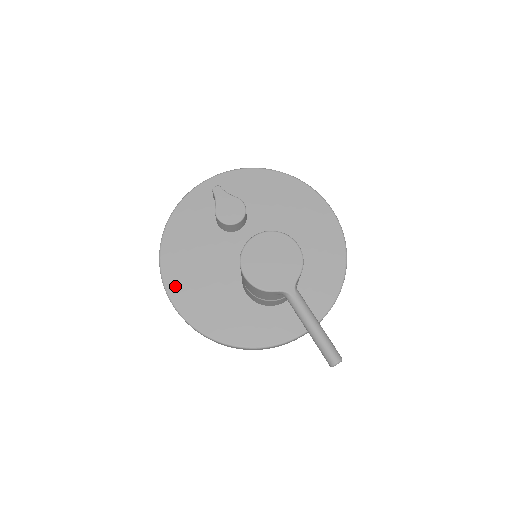
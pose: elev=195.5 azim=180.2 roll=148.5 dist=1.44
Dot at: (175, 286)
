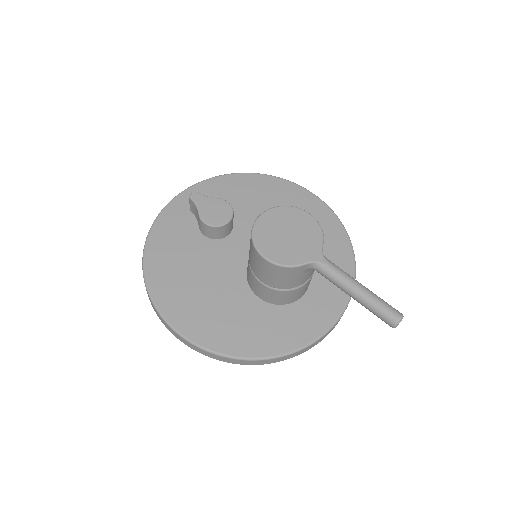
Dot at: (174, 311)
